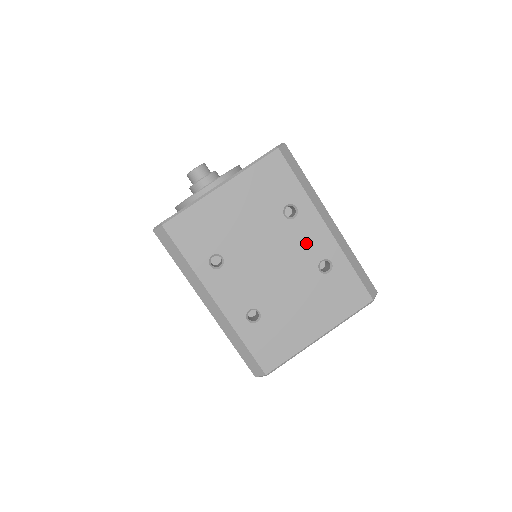
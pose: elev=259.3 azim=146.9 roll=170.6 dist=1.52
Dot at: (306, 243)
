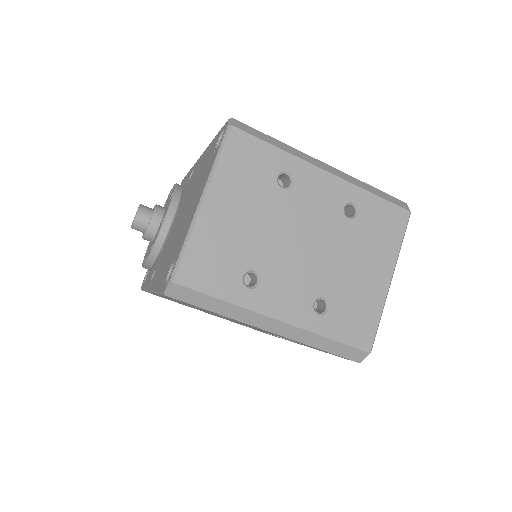
Dot at: (319, 201)
